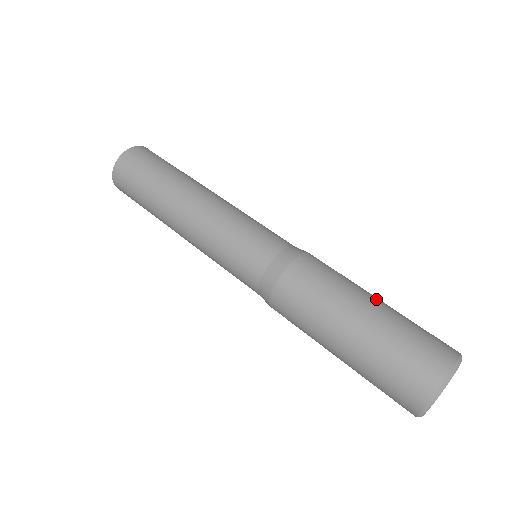
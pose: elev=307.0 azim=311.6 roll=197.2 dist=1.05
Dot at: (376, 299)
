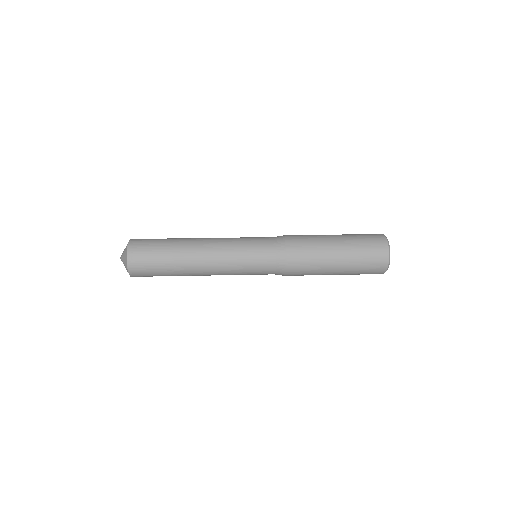
Dot at: (335, 238)
